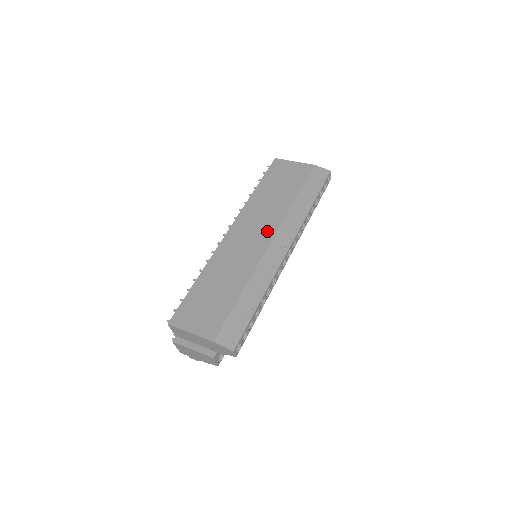
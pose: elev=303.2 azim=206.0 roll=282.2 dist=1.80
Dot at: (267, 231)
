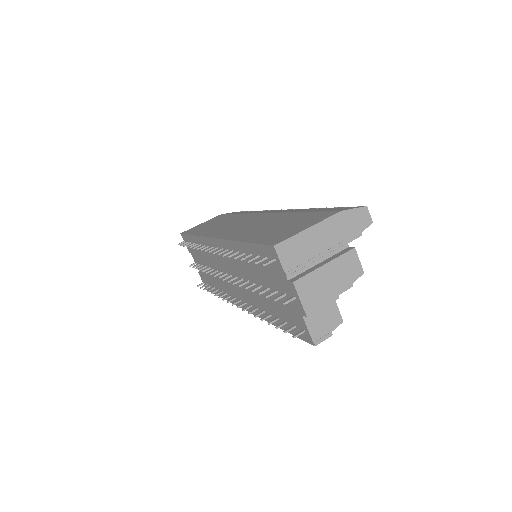
Dot at: (249, 217)
